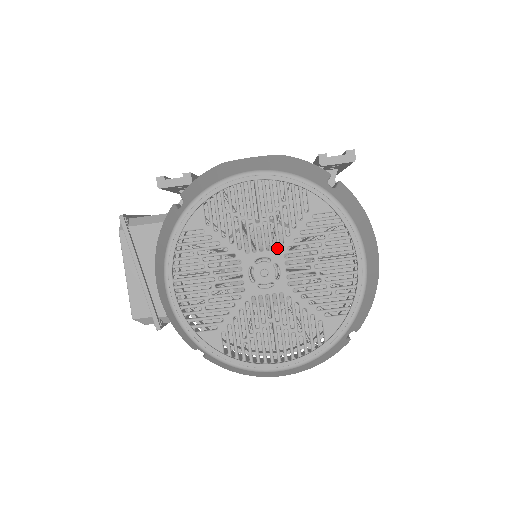
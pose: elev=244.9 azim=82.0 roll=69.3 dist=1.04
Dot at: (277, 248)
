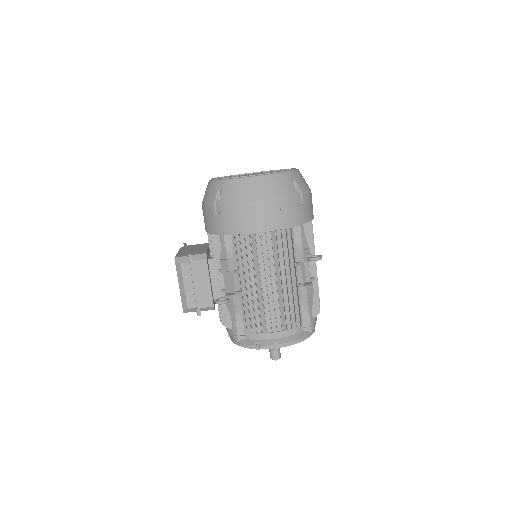
Dot at: occluded
